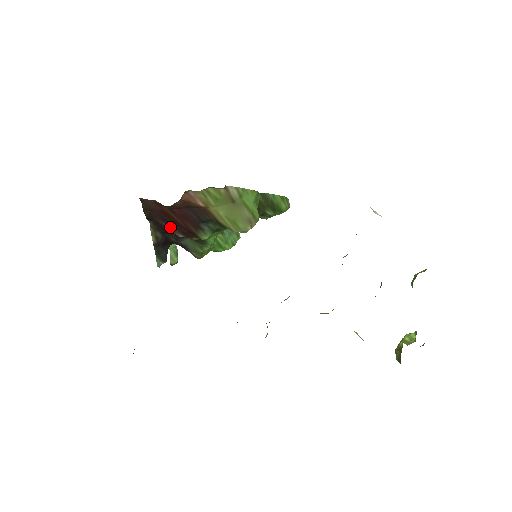
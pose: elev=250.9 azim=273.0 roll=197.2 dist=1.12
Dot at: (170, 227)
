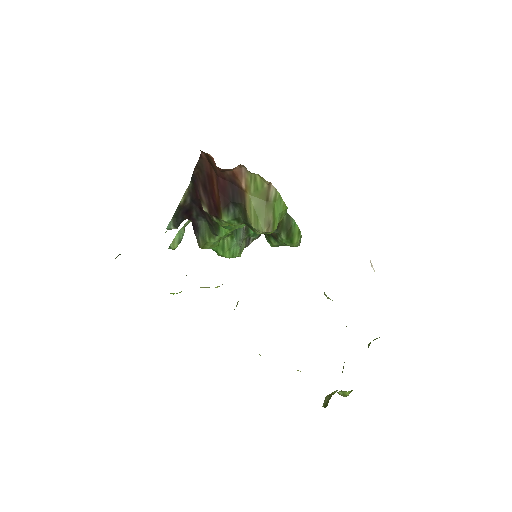
Dot at: (204, 195)
